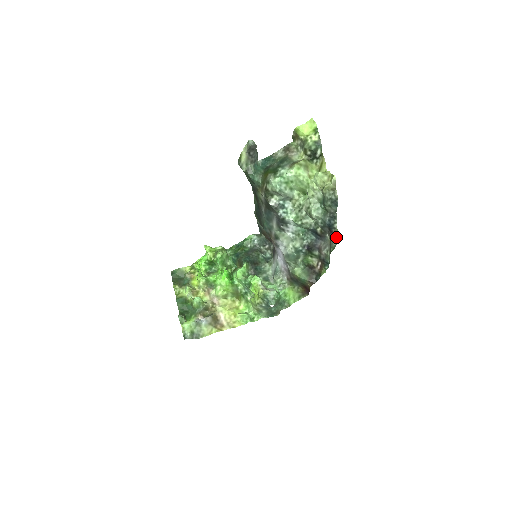
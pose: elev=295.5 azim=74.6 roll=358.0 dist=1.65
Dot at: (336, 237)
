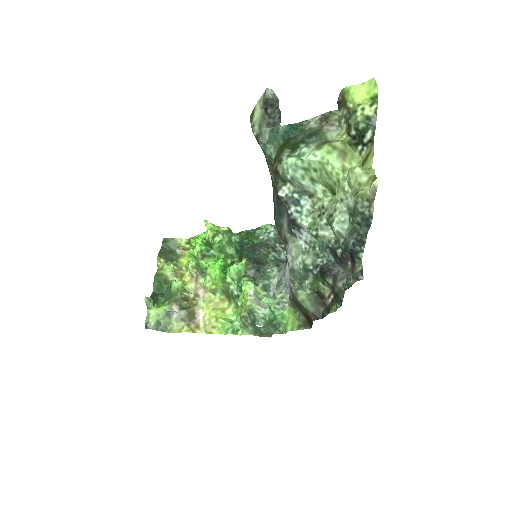
Dot at: (356, 272)
